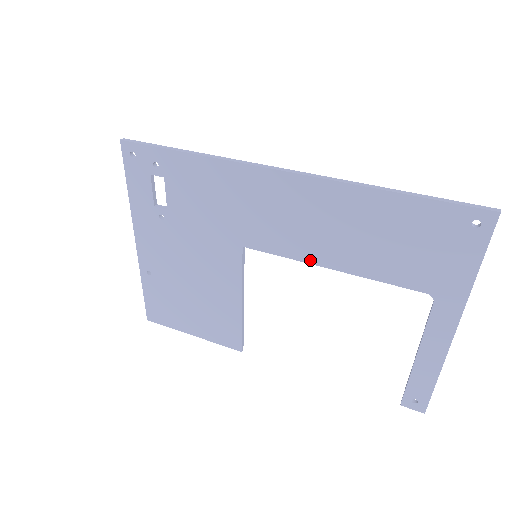
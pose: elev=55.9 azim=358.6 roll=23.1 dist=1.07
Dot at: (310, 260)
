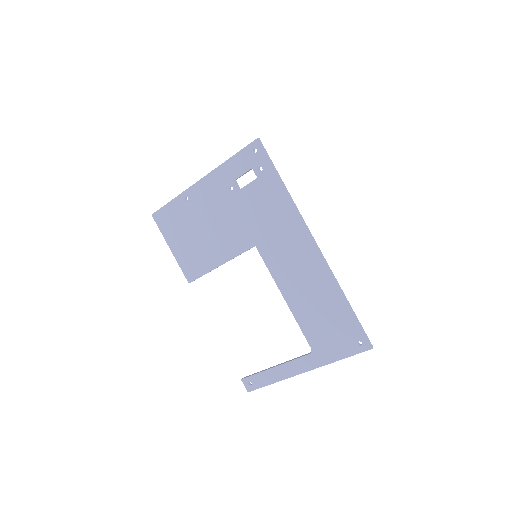
Dot at: (280, 285)
